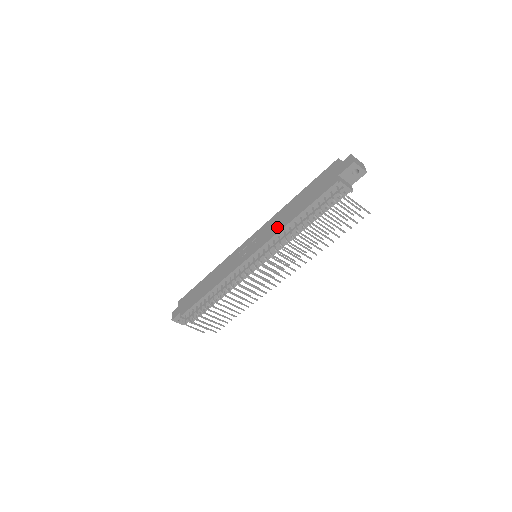
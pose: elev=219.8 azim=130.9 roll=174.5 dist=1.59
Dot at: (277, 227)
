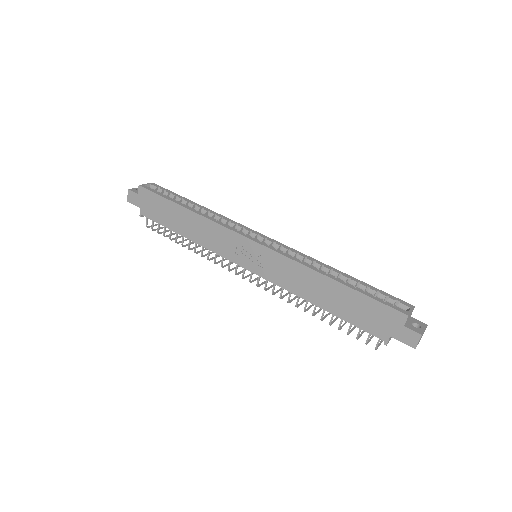
Dot at: (295, 286)
